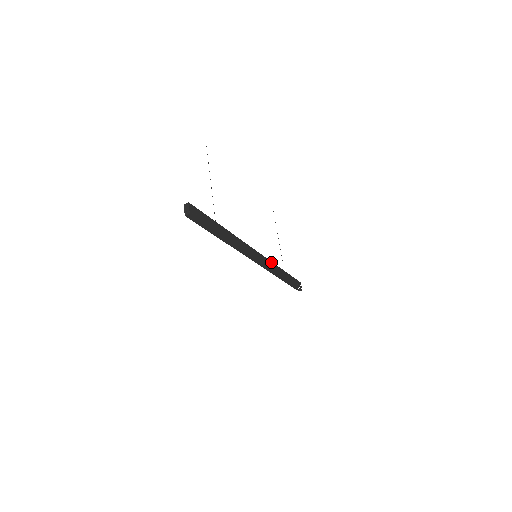
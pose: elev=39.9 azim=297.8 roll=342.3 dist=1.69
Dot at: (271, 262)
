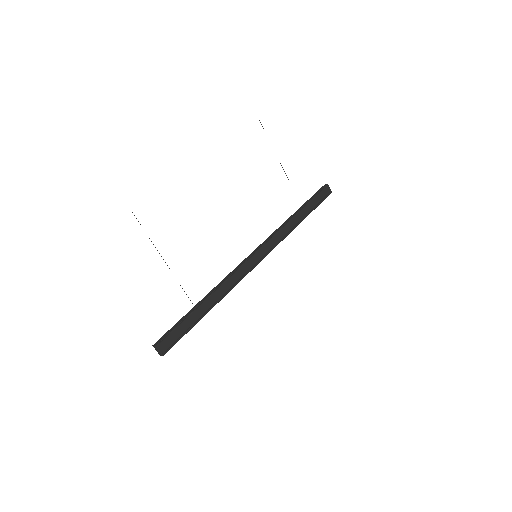
Dot at: (278, 232)
